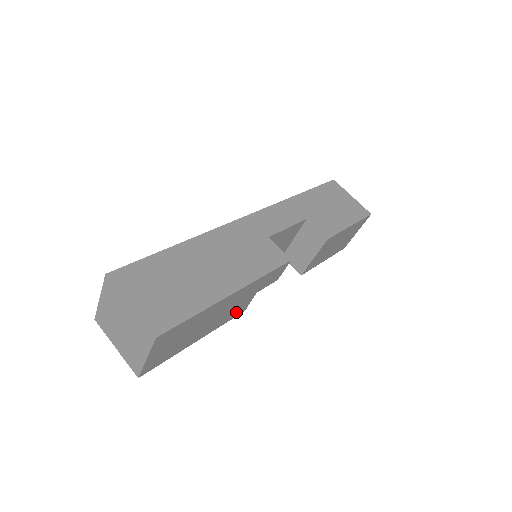
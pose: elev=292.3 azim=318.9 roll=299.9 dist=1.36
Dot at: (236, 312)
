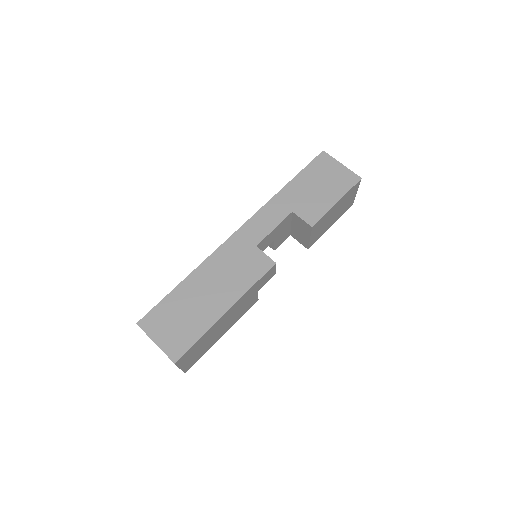
Dot at: (248, 306)
